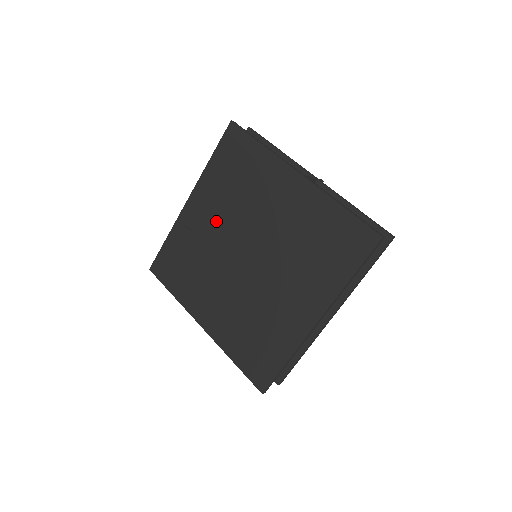
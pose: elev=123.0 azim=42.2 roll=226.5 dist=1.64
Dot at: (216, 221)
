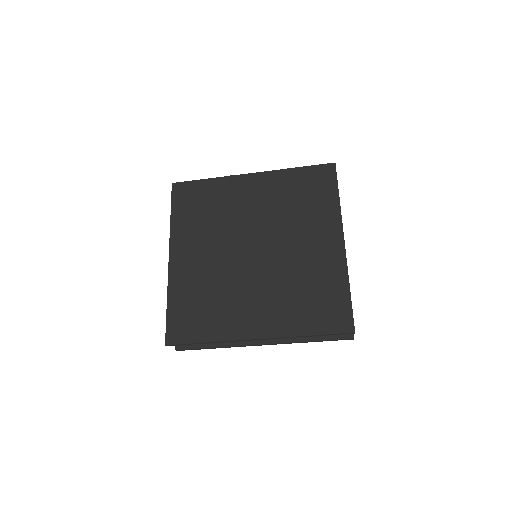
Dot at: (257, 207)
